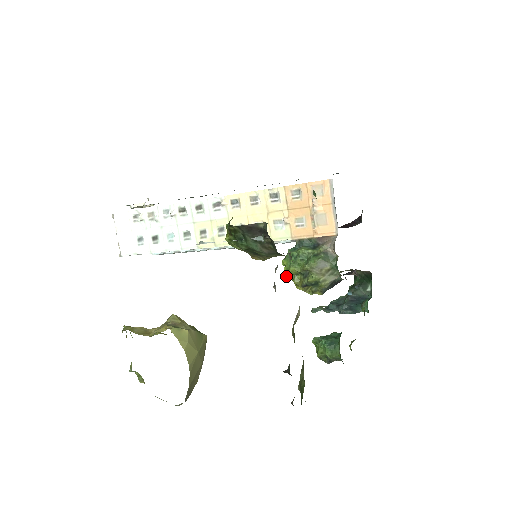
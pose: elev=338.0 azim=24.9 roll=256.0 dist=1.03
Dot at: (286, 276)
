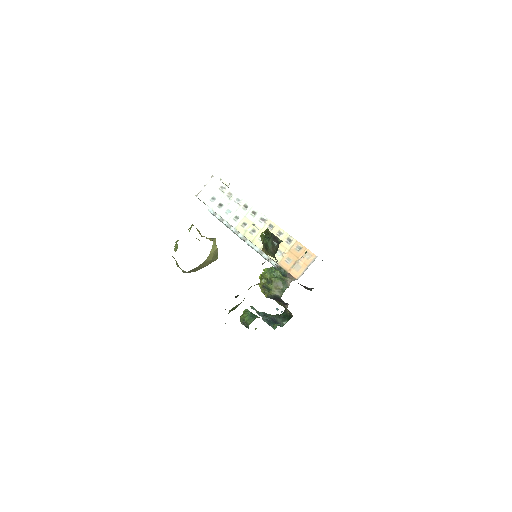
Dot at: (260, 276)
